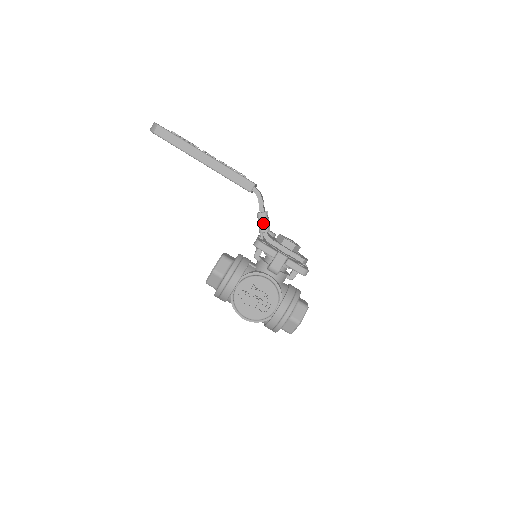
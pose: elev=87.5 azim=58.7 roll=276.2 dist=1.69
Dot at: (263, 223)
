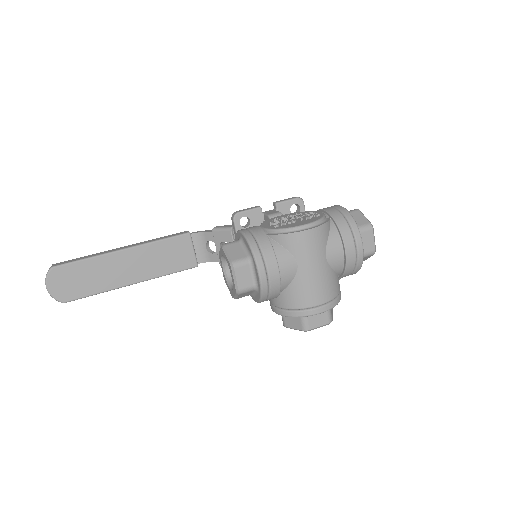
Dot at: (225, 226)
